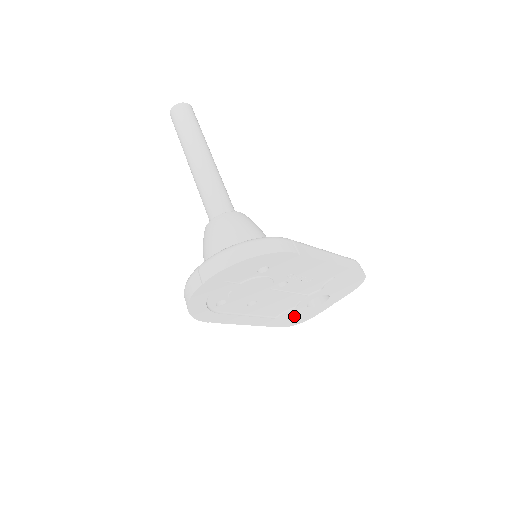
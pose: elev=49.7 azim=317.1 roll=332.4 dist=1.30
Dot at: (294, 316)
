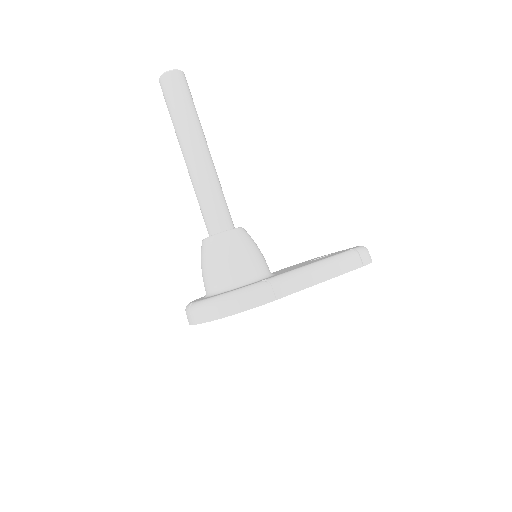
Dot at: occluded
